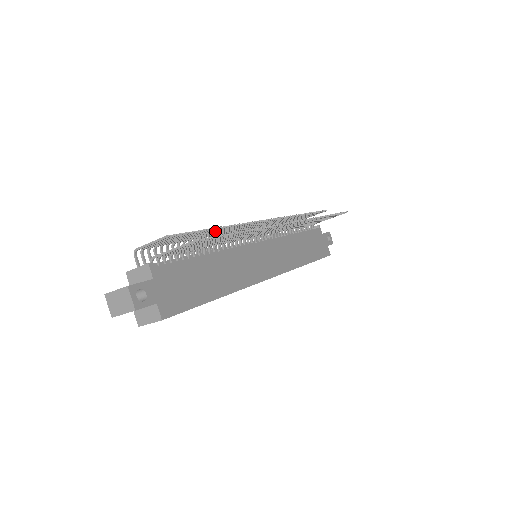
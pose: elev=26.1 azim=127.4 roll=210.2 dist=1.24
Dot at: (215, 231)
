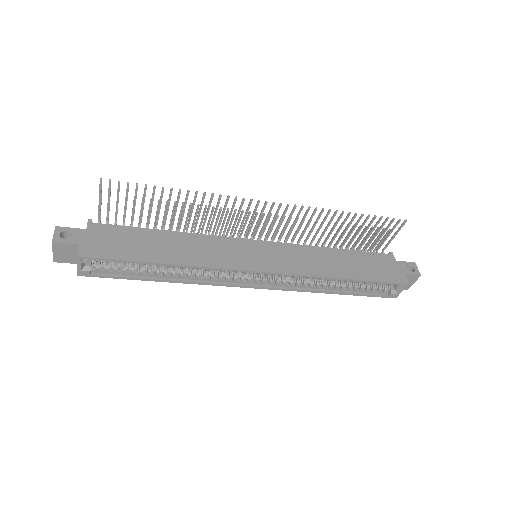
Dot at: (180, 213)
